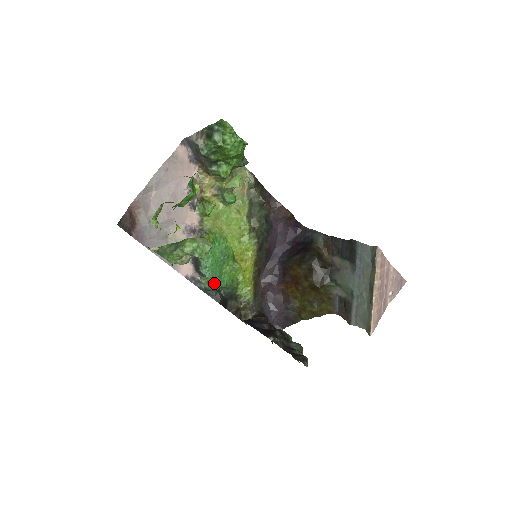
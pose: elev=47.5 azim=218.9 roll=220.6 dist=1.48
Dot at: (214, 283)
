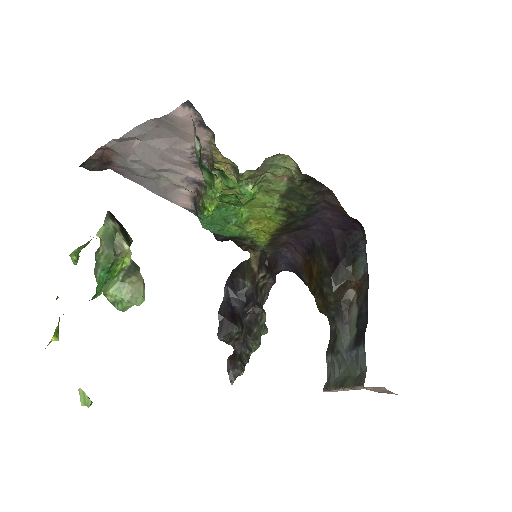
Dot at: (212, 232)
